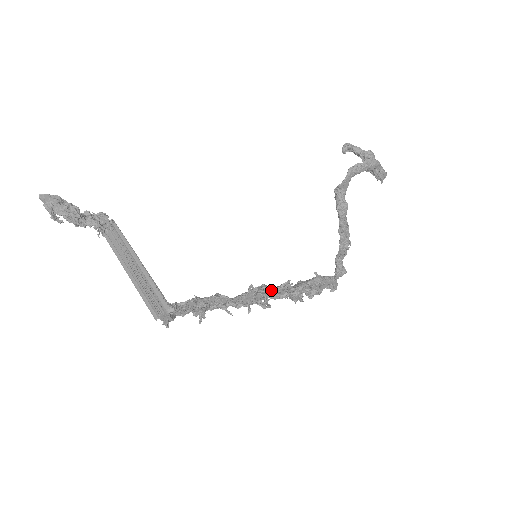
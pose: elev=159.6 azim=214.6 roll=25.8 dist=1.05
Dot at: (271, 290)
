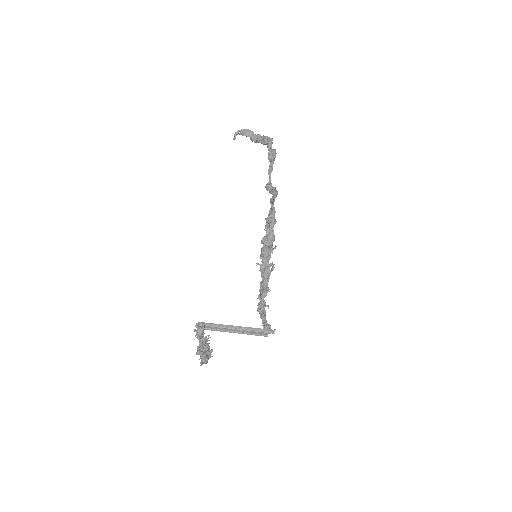
Dot at: (269, 258)
